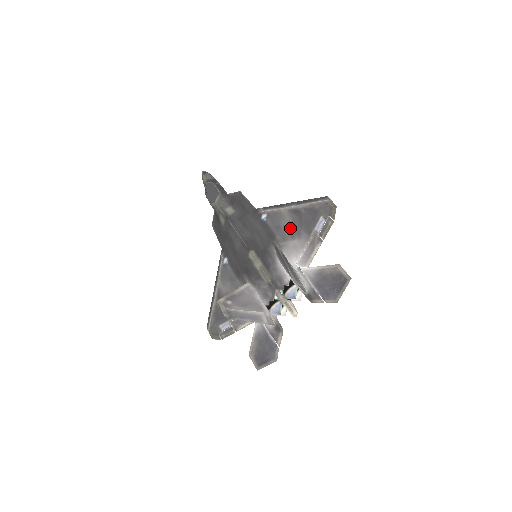
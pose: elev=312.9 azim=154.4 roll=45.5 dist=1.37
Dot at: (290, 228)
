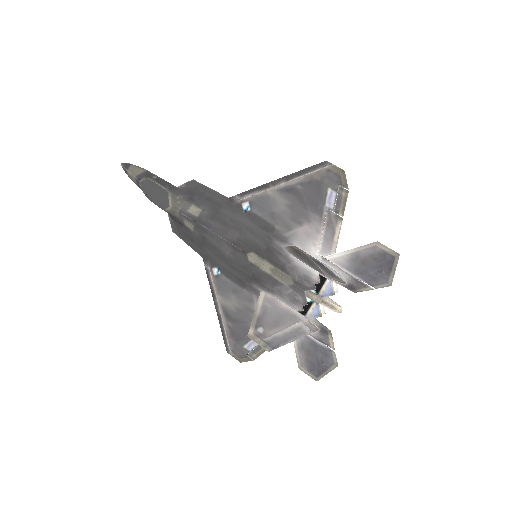
Dot at: (290, 213)
